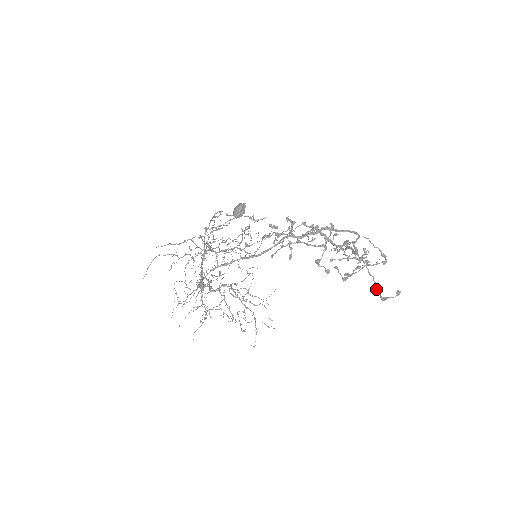
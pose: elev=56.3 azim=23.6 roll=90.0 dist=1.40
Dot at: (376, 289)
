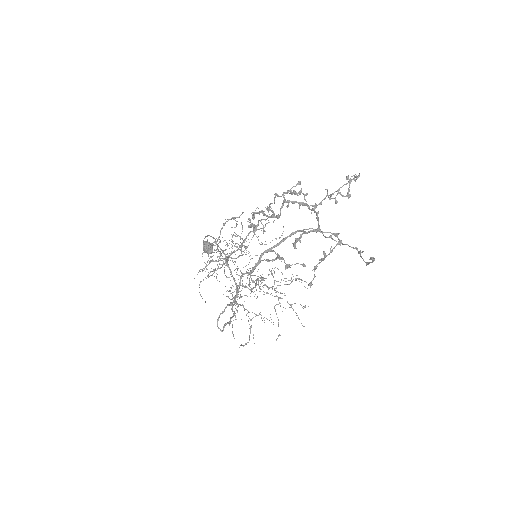
Dot at: (359, 251)
